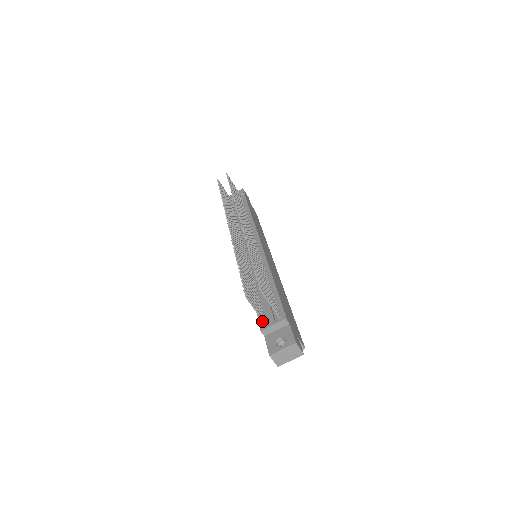
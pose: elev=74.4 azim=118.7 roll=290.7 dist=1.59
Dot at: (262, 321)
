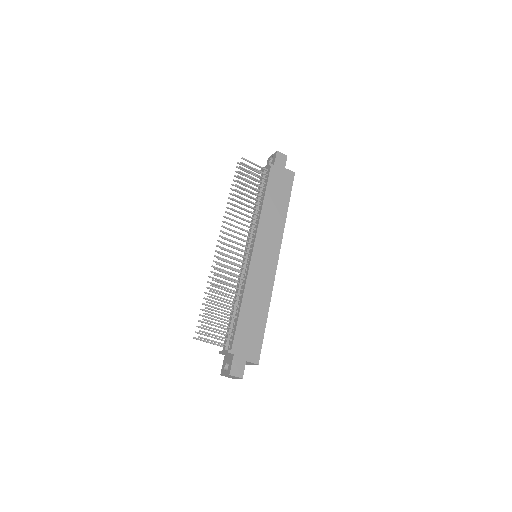
Dot at: occluded
